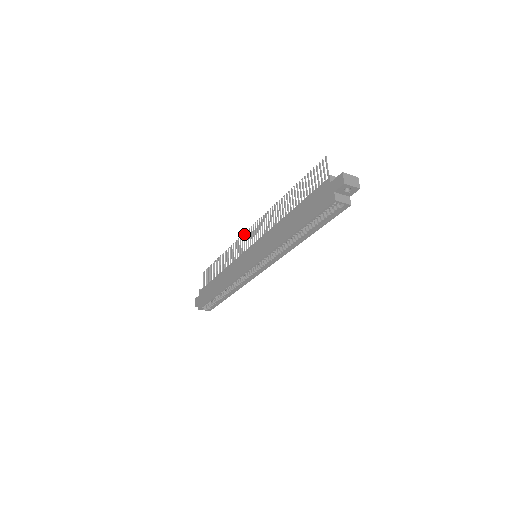
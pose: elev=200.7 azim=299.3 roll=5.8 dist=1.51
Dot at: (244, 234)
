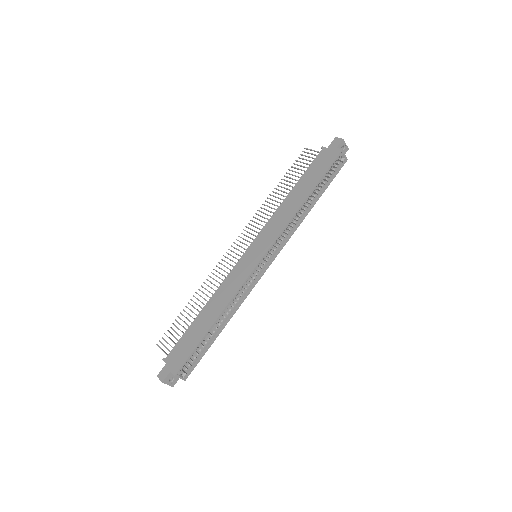
Dot at: (224, 256)
